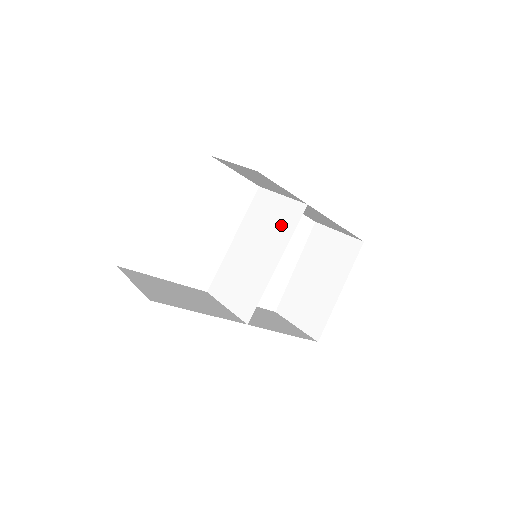
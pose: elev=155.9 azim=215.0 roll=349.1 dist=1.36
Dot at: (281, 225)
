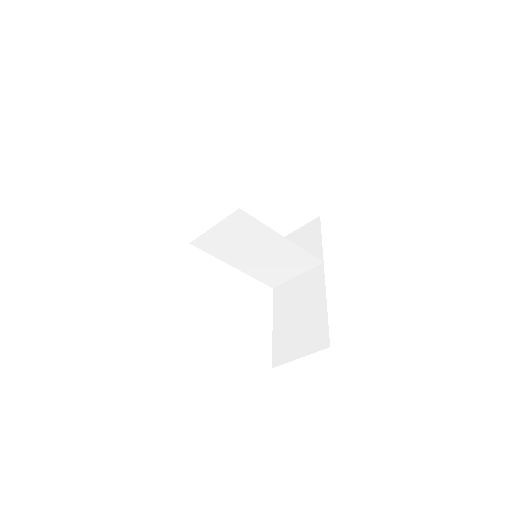
Dot at: (294, 259)
